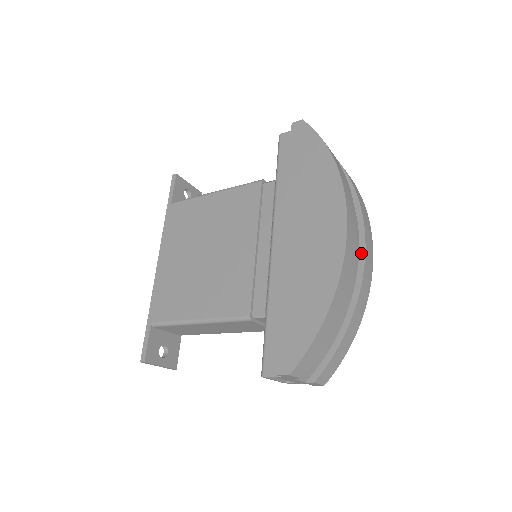
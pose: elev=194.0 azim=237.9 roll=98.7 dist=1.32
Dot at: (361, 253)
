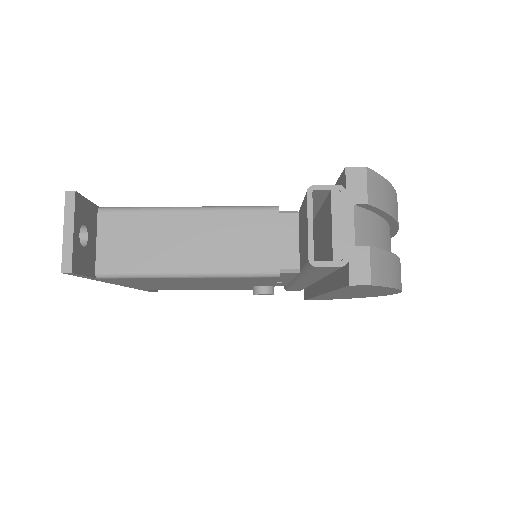
Dot at: occluded
